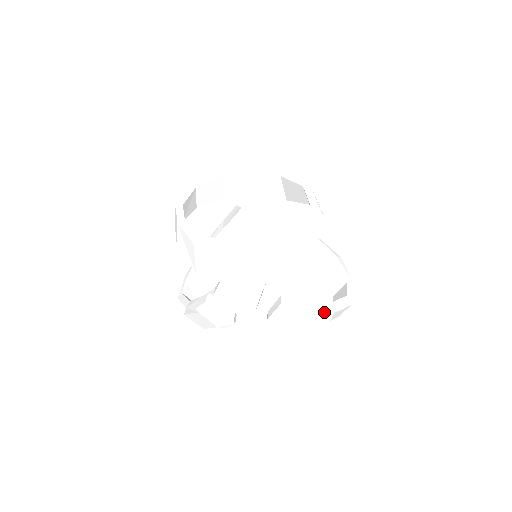
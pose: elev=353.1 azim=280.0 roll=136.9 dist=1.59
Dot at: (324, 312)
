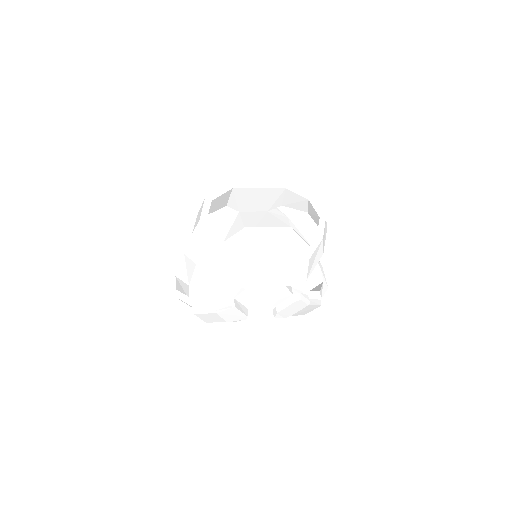
Dot at: (317, 301)
